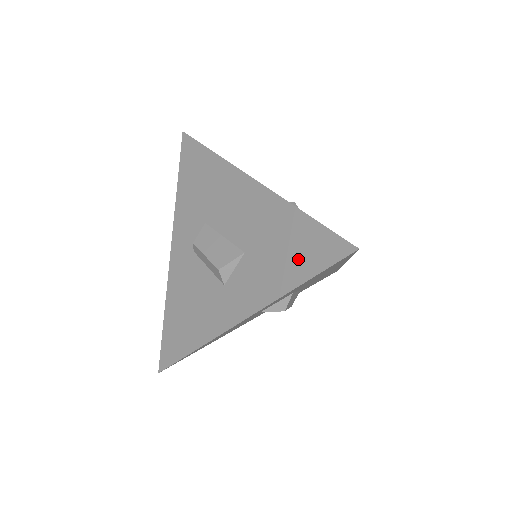
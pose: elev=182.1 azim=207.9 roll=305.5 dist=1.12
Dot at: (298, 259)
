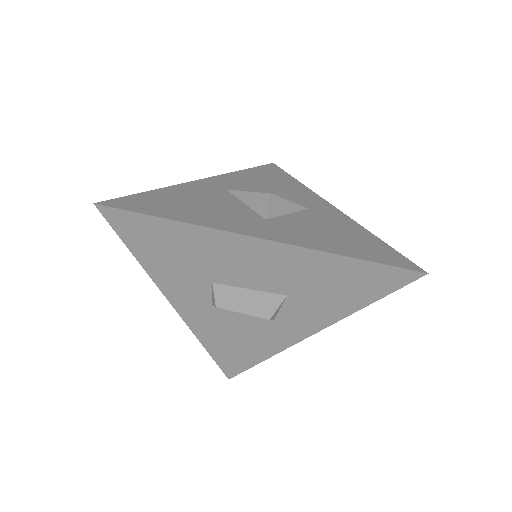
Dot at: (359, 290)
